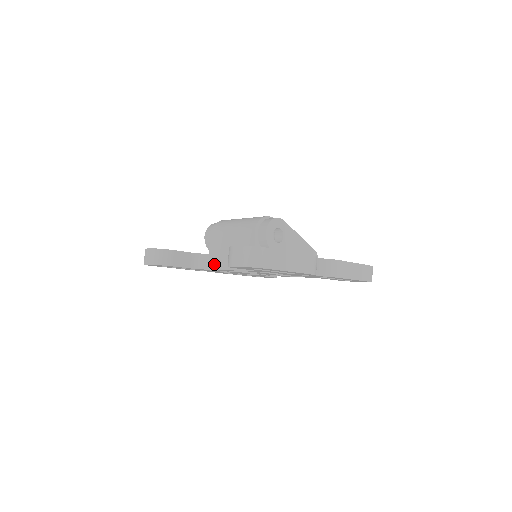
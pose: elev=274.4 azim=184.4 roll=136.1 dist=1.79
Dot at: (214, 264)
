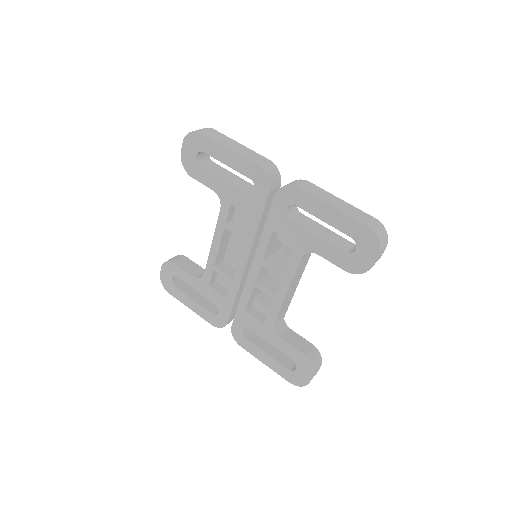
Dot at: occluded
